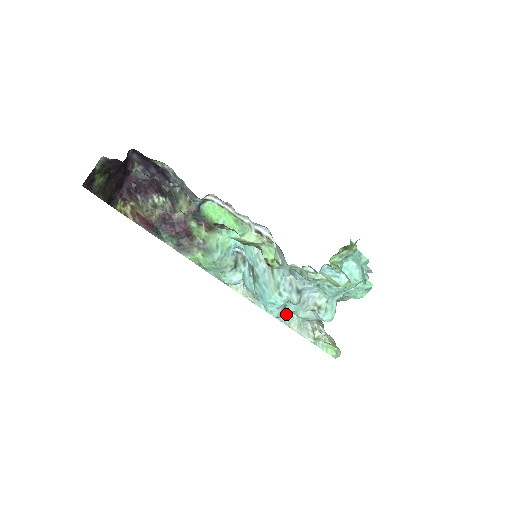
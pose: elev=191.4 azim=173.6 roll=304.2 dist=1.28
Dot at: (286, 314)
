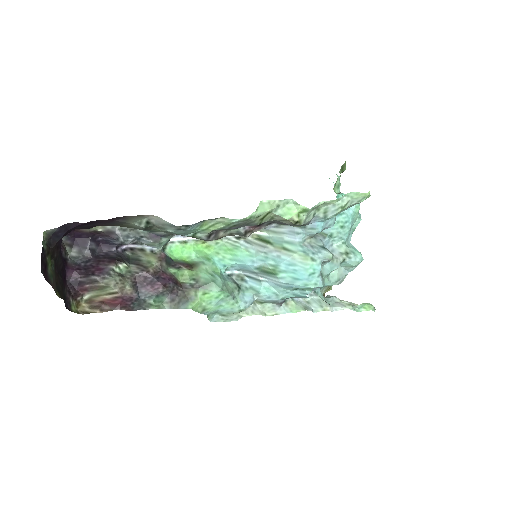
Dot at: (311, 303)
